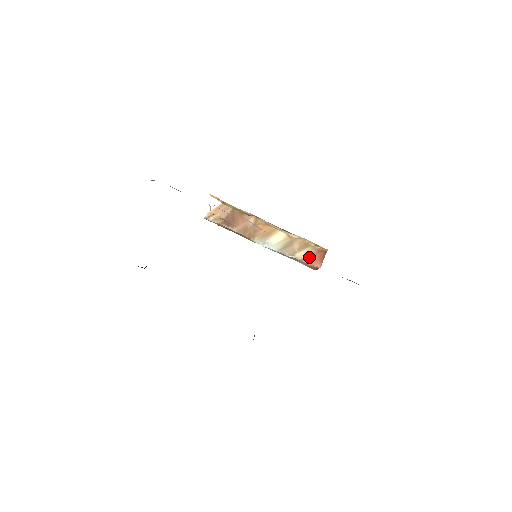
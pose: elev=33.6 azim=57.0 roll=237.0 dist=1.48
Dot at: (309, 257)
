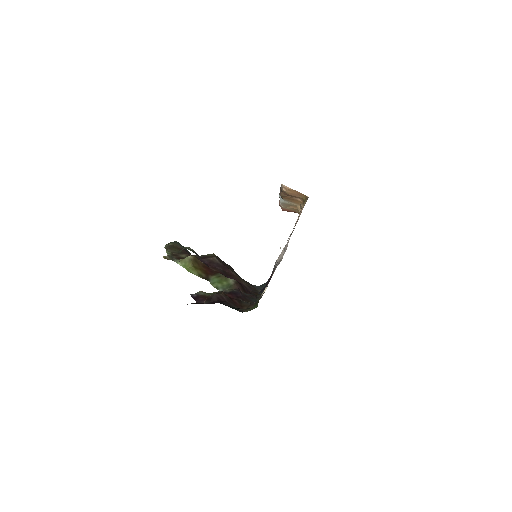
Dot at: (287, 209)
